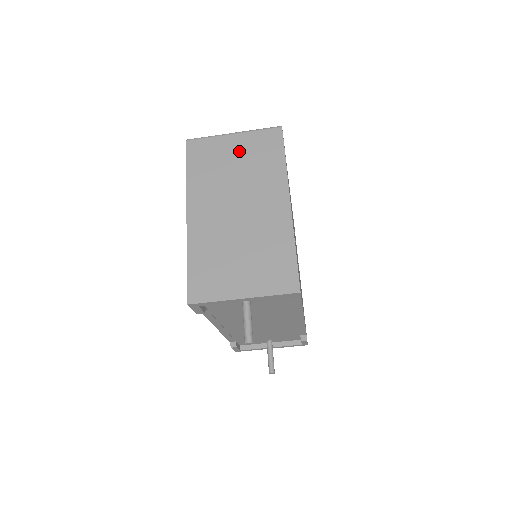
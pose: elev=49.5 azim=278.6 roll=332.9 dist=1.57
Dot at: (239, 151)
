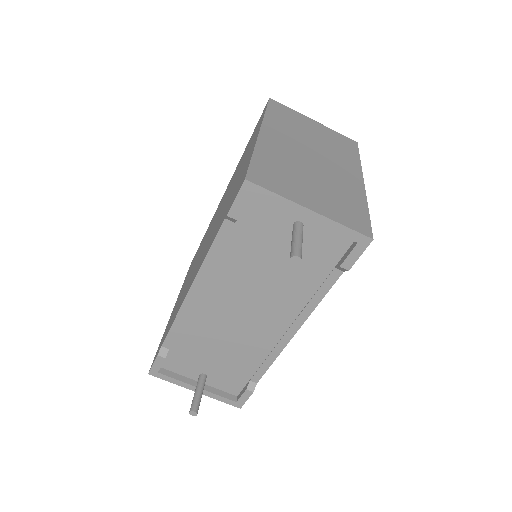
Dot at: (318, 130)
